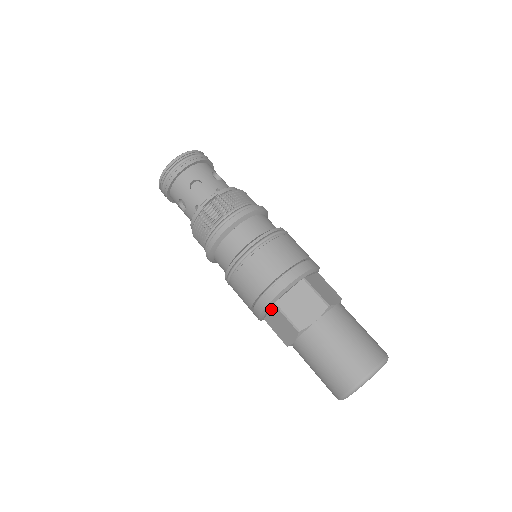
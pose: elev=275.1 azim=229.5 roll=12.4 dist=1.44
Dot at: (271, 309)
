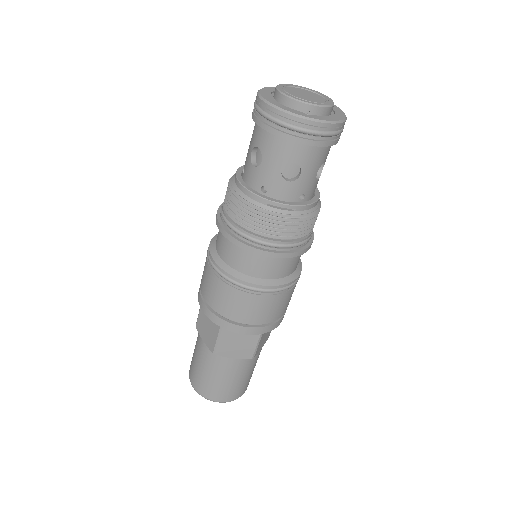
Dot at: occluded
